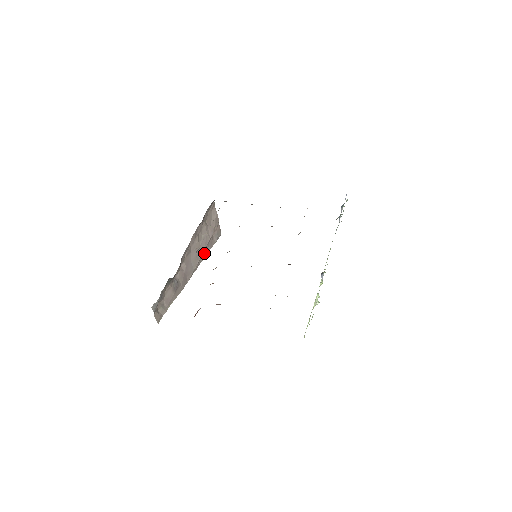
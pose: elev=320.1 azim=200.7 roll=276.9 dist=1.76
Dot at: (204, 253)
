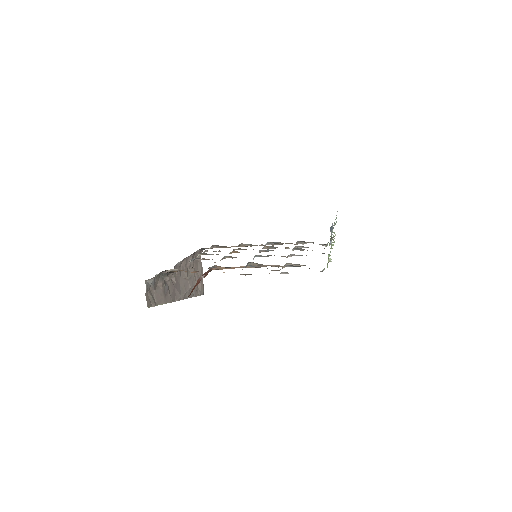
Dot at: occluded
